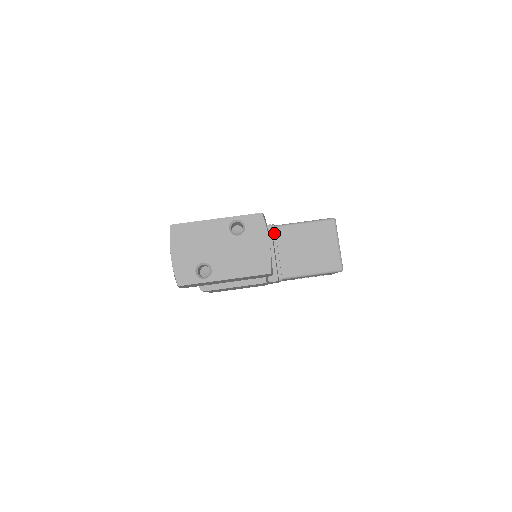
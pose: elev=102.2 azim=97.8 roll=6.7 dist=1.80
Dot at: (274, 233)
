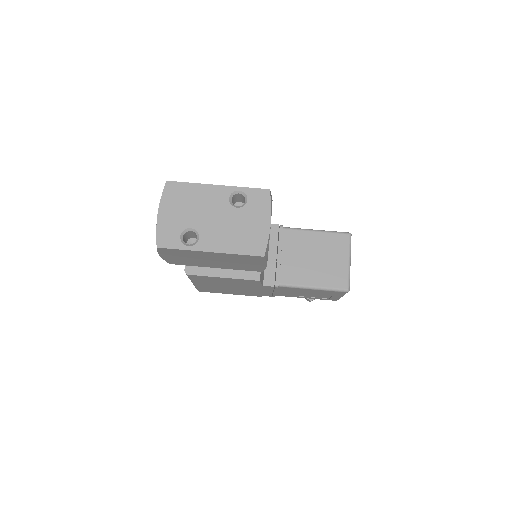
Dot at: (281, 234)
